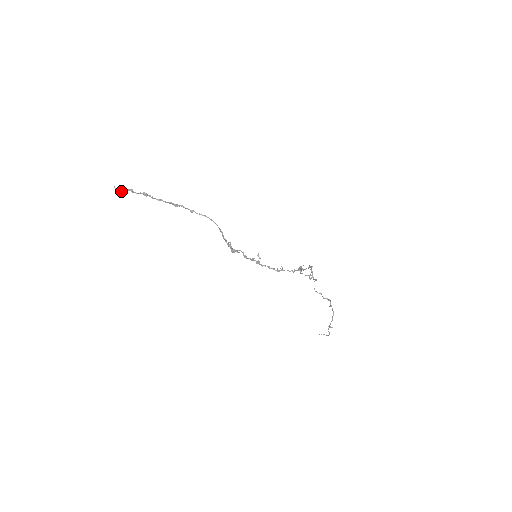
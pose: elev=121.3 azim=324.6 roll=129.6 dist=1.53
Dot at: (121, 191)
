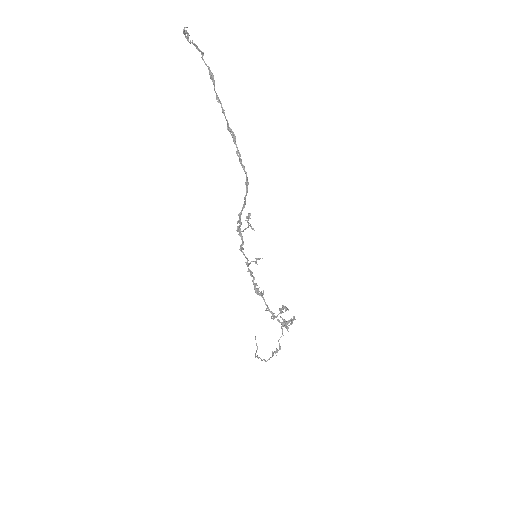
Dot at: occluded
